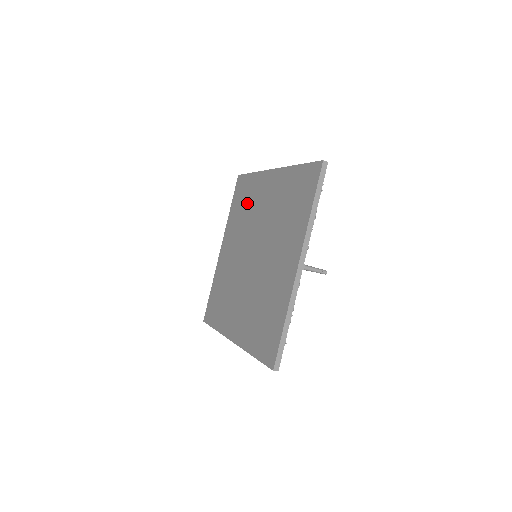
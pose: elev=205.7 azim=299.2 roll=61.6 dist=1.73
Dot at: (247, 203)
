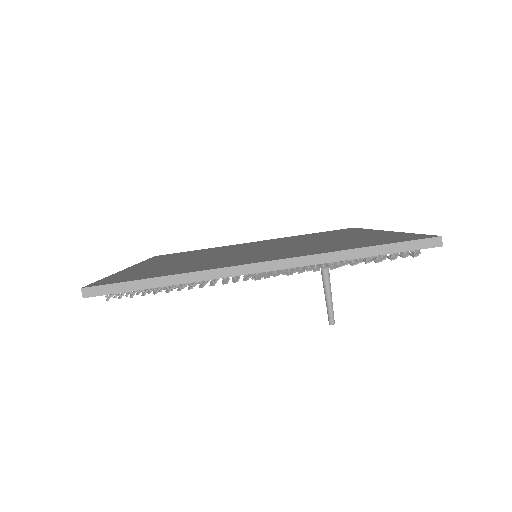
Dot at: (203, 251)
